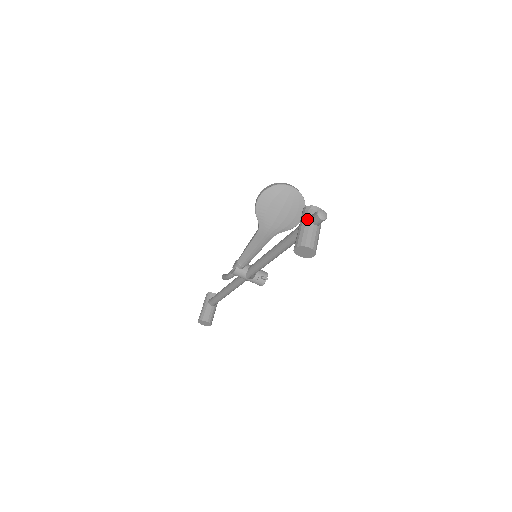
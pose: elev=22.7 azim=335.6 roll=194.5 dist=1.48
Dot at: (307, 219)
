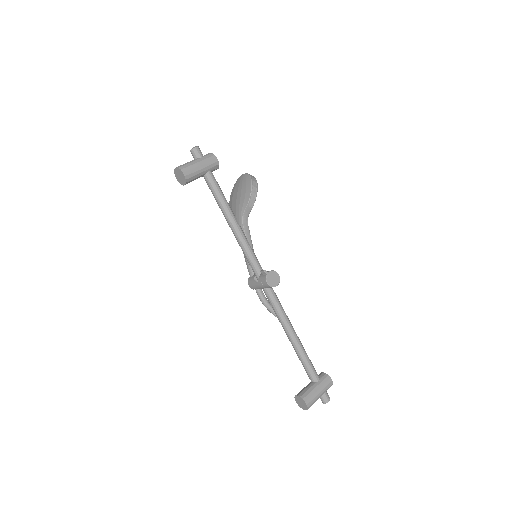
Dot at: occluded
